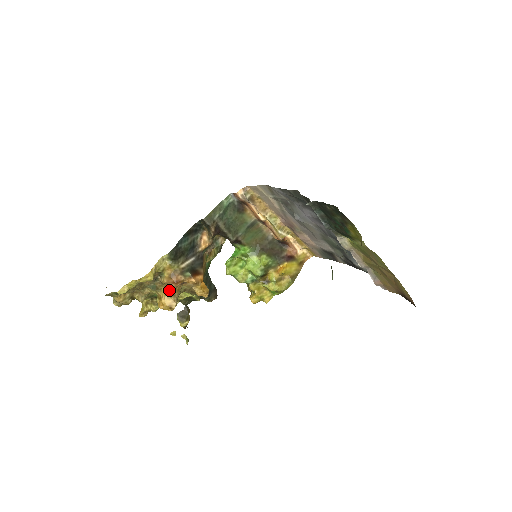
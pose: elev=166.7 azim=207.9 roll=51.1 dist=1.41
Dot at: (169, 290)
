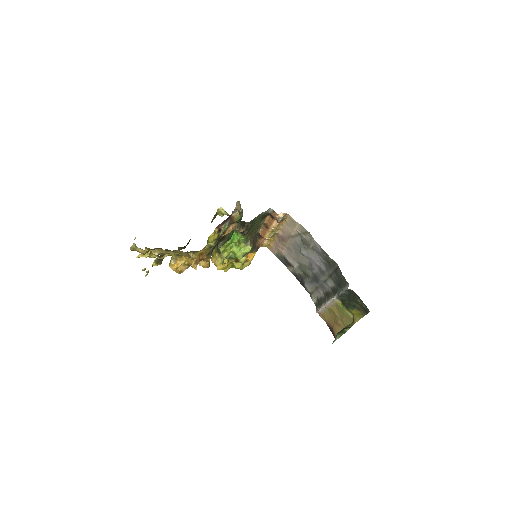
Dot at: (196, 267)
